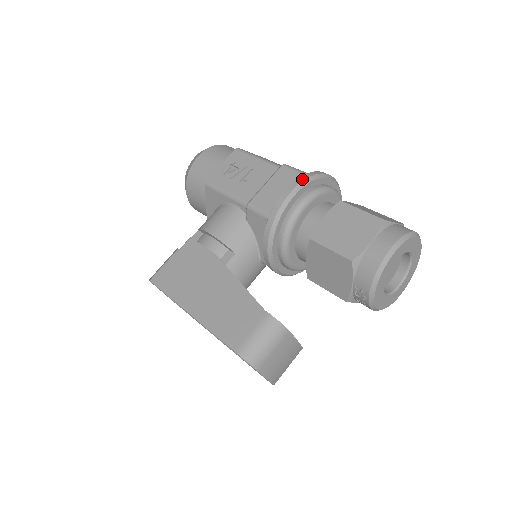
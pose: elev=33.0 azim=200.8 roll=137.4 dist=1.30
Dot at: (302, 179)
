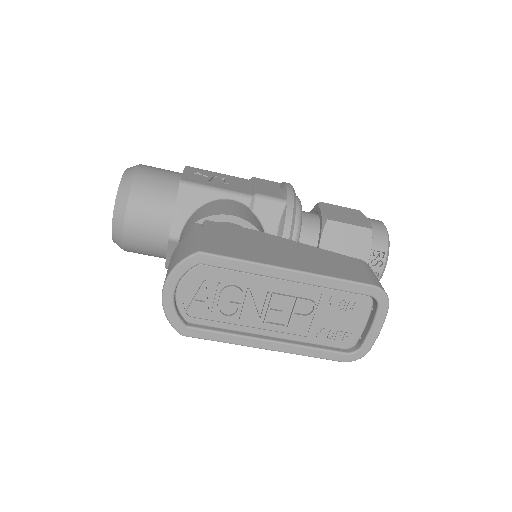
Dot at: occluded
